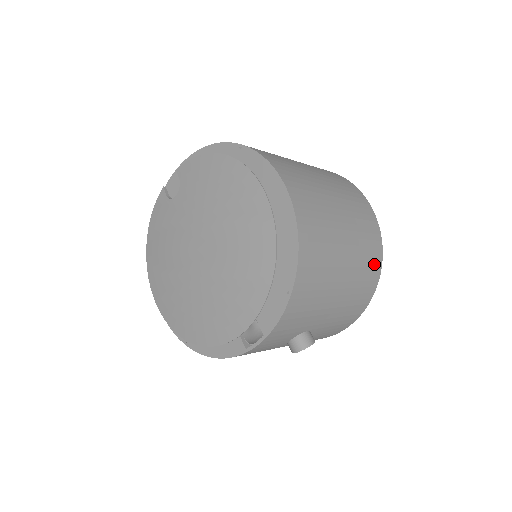
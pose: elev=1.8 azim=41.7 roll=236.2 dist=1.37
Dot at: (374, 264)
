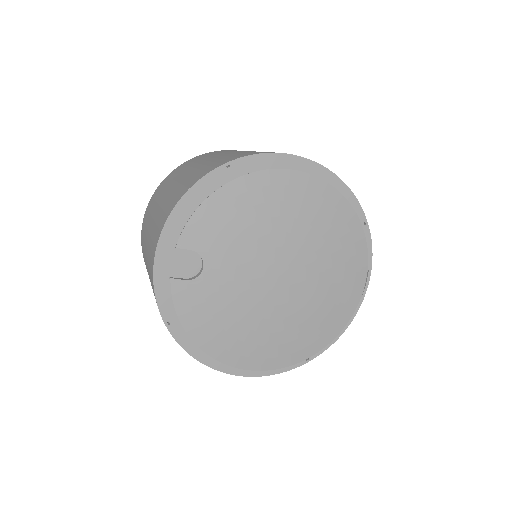
Dot at: occluded
